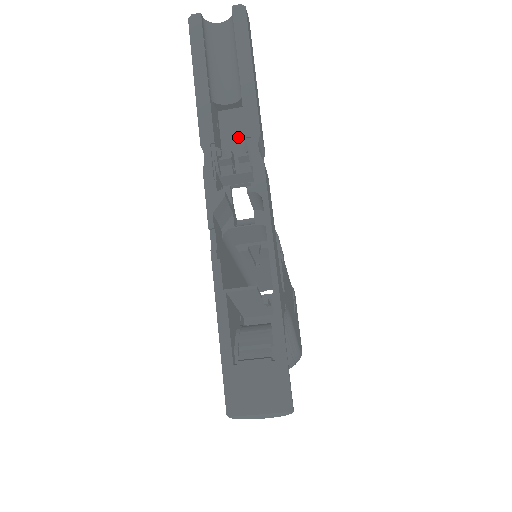
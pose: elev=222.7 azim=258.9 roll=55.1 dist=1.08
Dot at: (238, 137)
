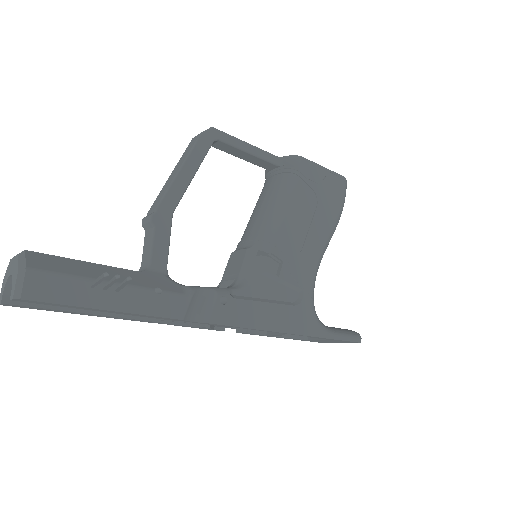
Dot at: occluded
